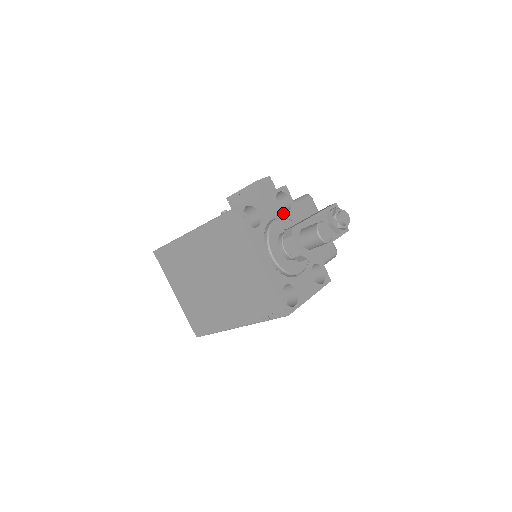
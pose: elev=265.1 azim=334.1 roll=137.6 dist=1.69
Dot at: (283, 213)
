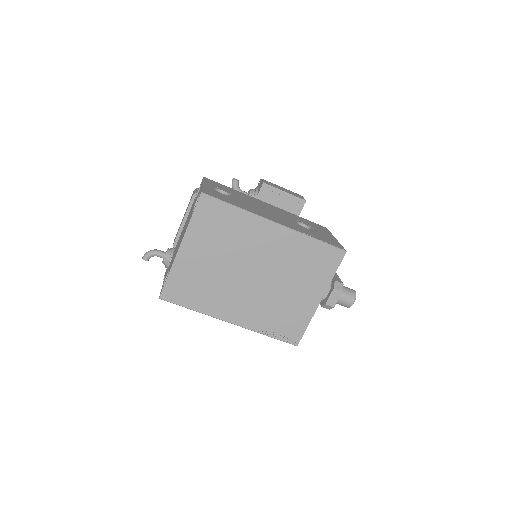
Dot at: occluded
